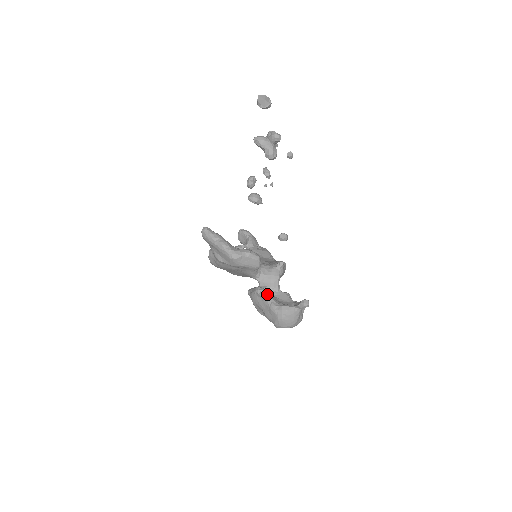
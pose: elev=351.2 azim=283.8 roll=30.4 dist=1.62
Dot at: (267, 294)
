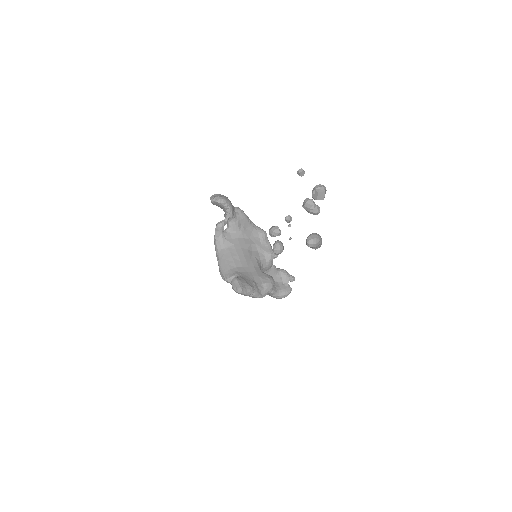
Dot at: (272, 291)
